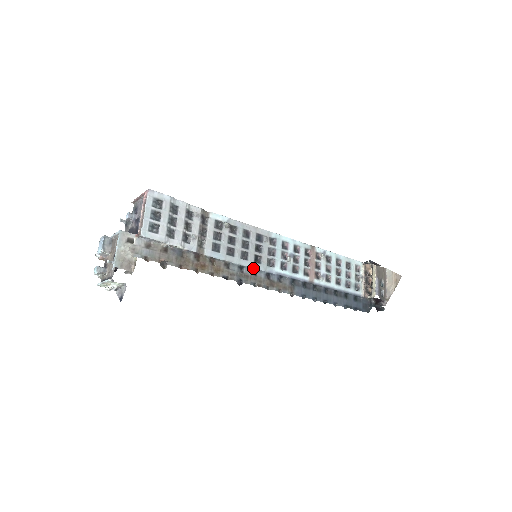
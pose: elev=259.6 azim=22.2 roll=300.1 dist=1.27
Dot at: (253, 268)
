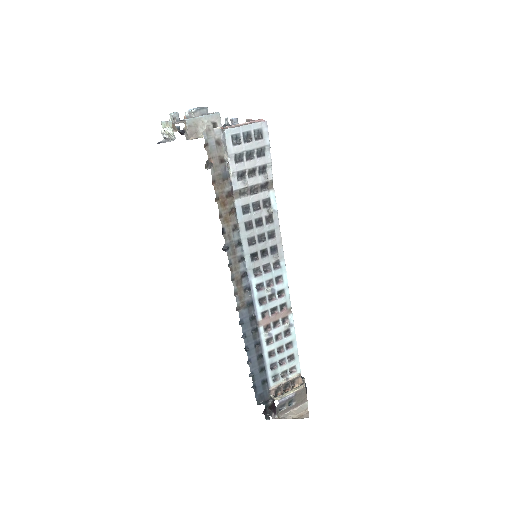
Dot at: (244, 255)
